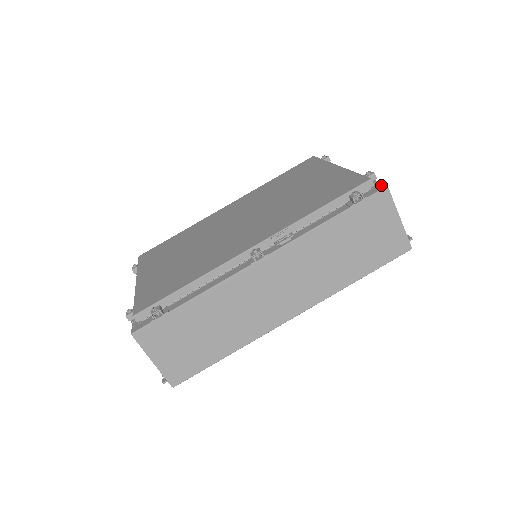
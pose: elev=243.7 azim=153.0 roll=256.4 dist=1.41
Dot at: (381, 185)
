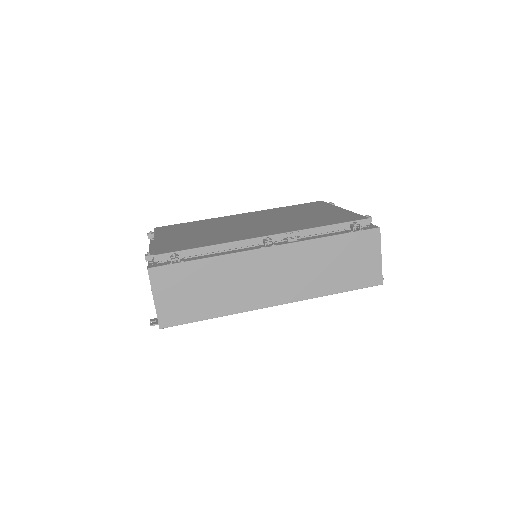
Dot at: (375, 226)
